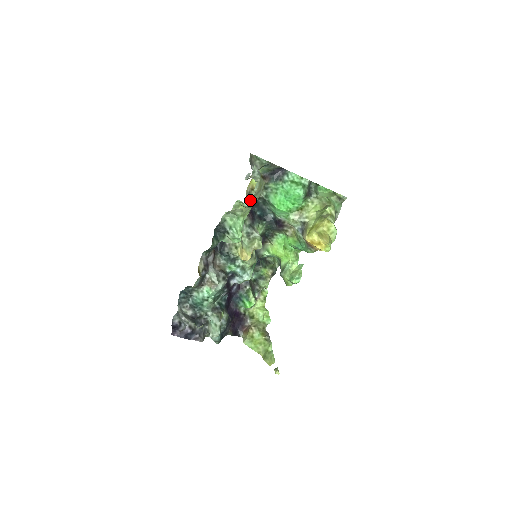
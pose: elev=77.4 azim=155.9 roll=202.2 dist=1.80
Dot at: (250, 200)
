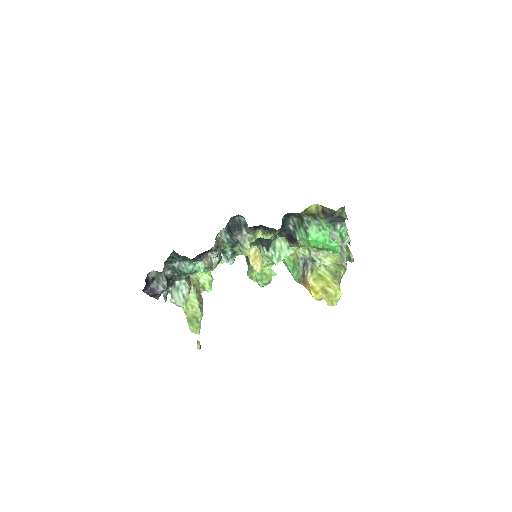
Dot at: (324, 265)
